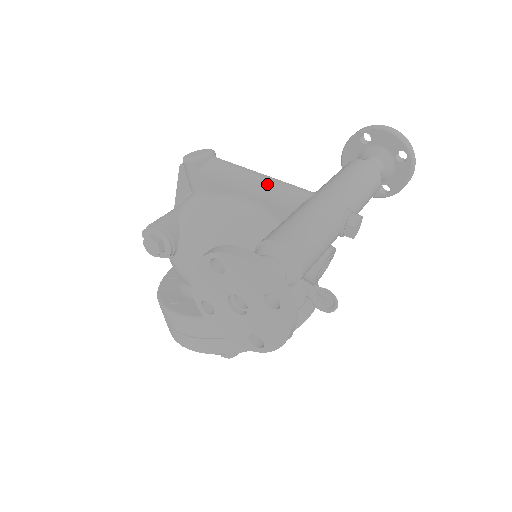
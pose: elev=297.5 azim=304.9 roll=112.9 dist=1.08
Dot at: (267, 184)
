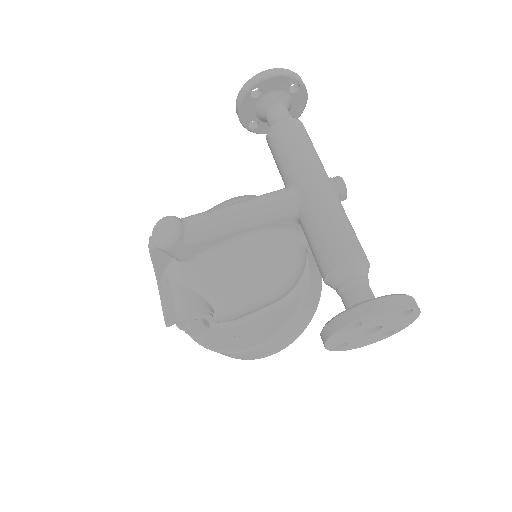
Dot at: (256, 211)
